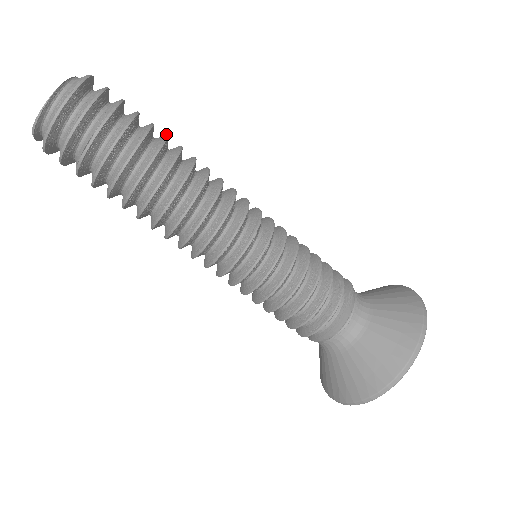
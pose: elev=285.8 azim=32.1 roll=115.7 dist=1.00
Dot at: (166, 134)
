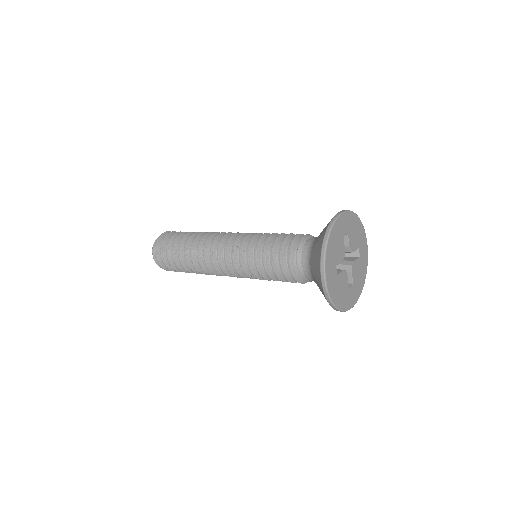
Dot at: occluded
